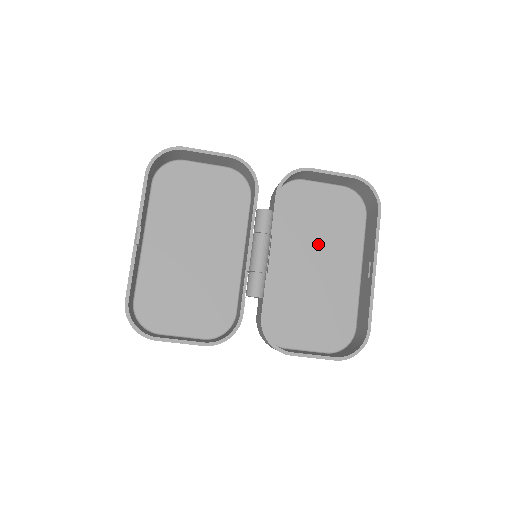
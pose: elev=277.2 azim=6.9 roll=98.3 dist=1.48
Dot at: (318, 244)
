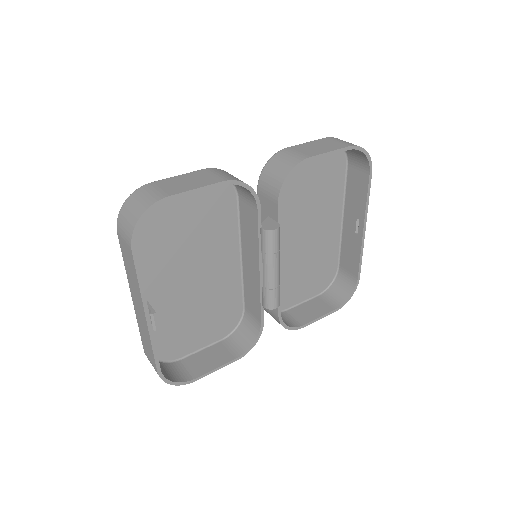
Dot at: (306, 212)
